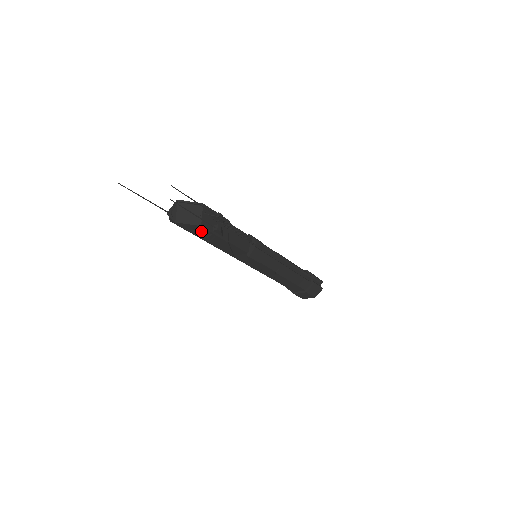
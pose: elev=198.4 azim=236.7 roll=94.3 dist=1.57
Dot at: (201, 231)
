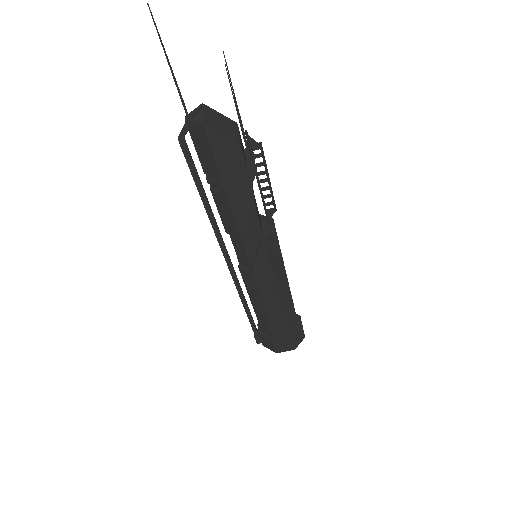
Dot at: (232, 160)
